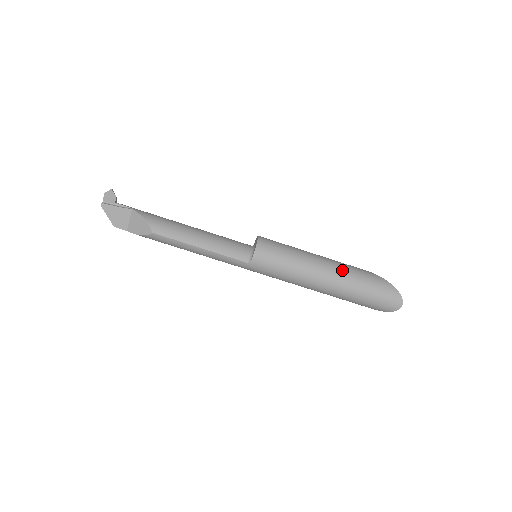
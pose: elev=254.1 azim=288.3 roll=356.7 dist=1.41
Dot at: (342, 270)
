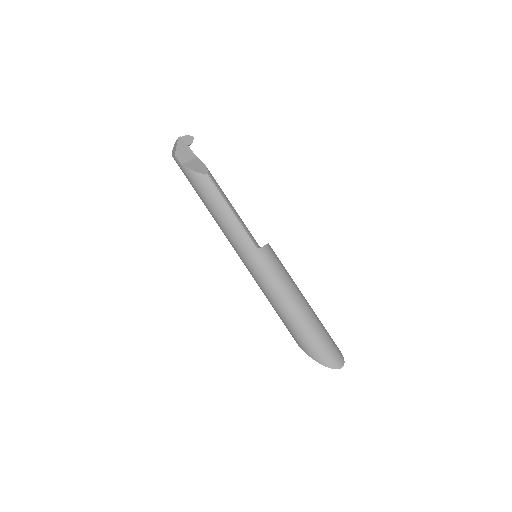
Dot at: (312, 309)
